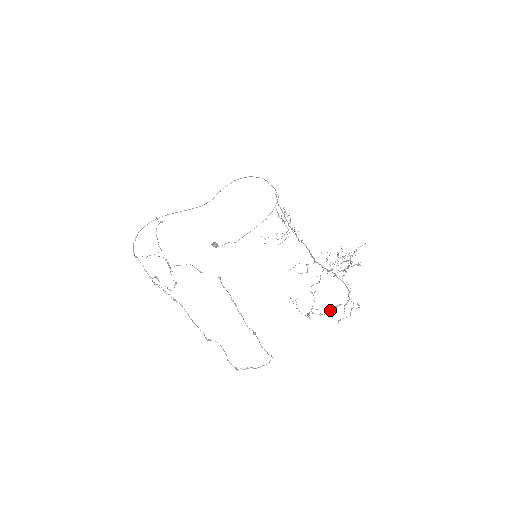
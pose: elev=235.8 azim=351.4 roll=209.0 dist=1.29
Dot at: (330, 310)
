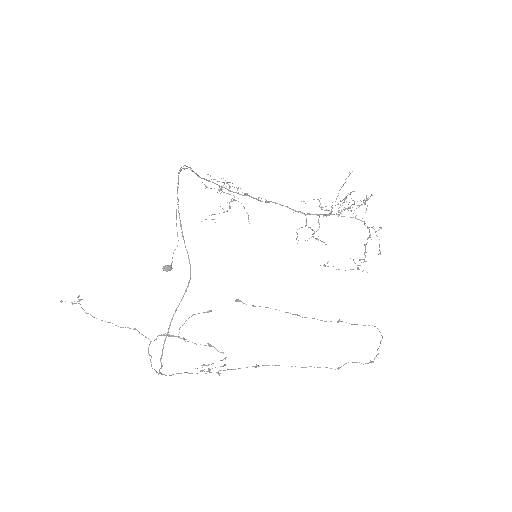
Dot at: (365, 250)
